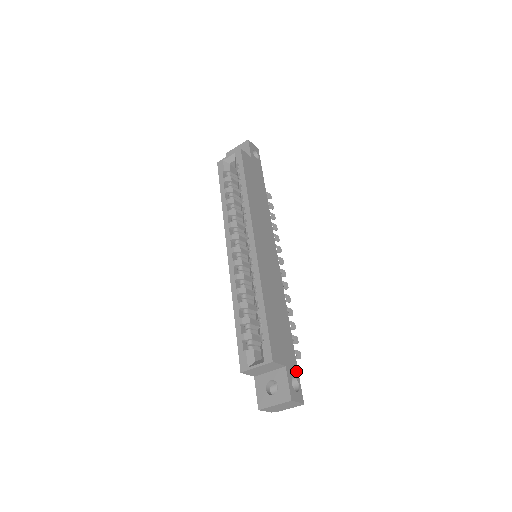
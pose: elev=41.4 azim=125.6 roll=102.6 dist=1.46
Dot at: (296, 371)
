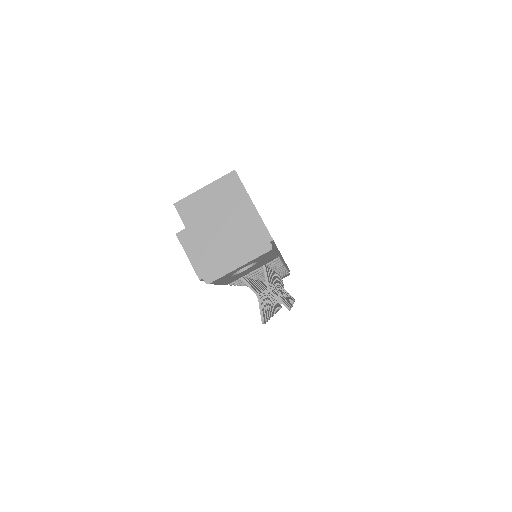
Dot at: occluded
